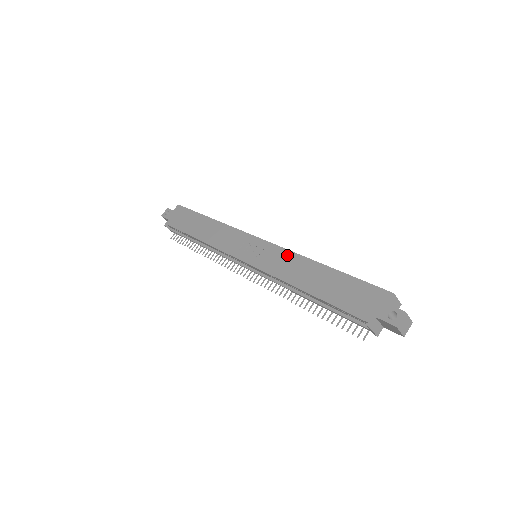
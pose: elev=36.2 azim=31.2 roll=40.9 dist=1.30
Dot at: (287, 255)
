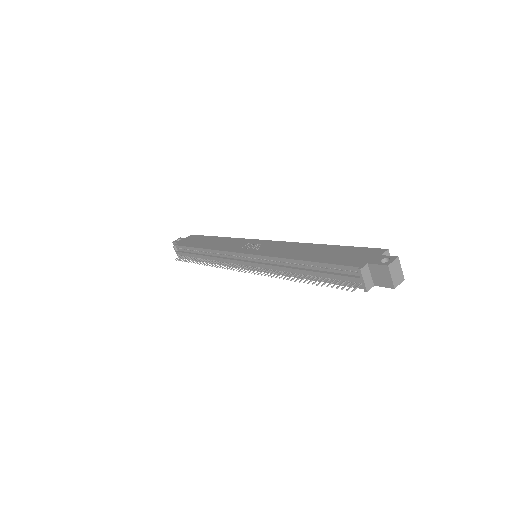
Dot at: (288, 244)
